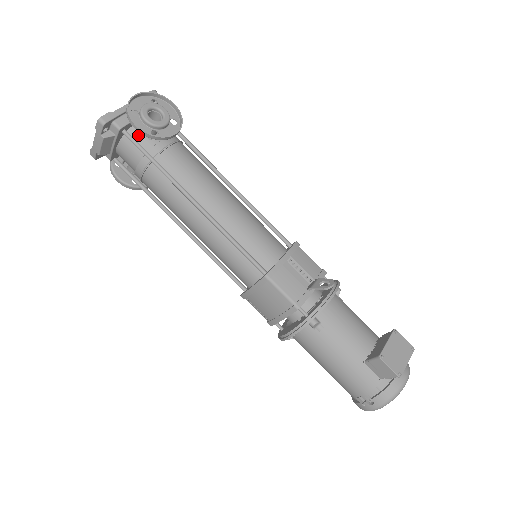
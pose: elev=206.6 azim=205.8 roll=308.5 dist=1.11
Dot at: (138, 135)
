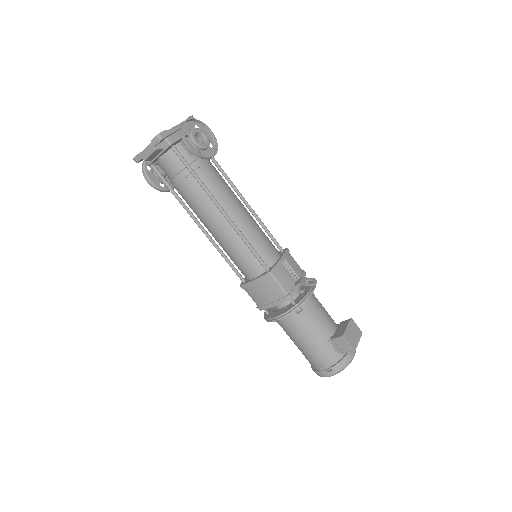
Dot at: (182, 151)
